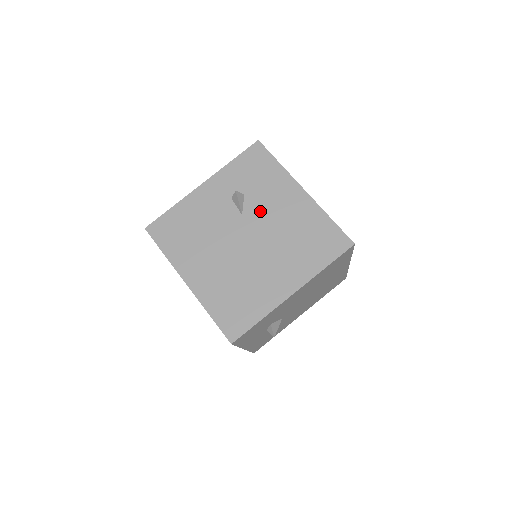
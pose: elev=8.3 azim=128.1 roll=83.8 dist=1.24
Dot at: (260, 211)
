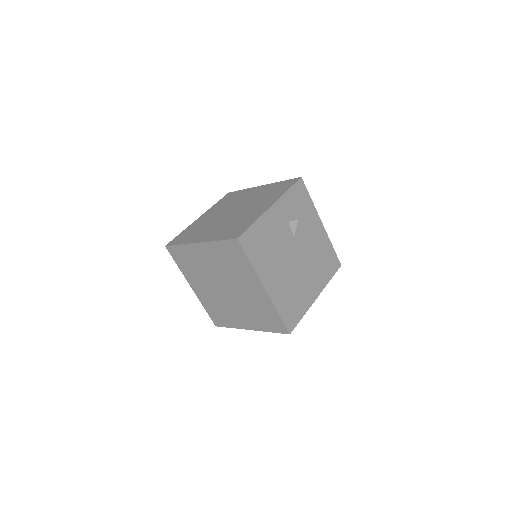
Dot at: (303, 235)
